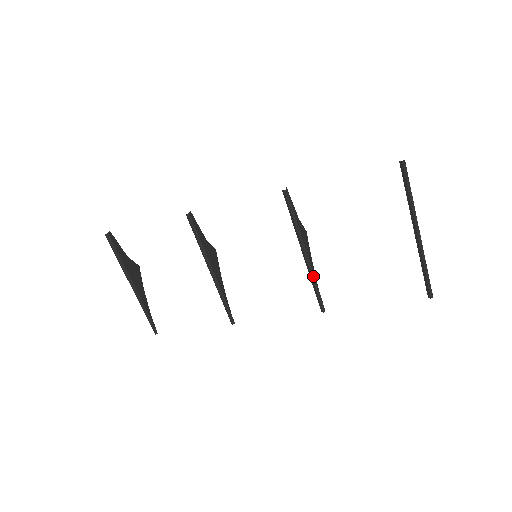
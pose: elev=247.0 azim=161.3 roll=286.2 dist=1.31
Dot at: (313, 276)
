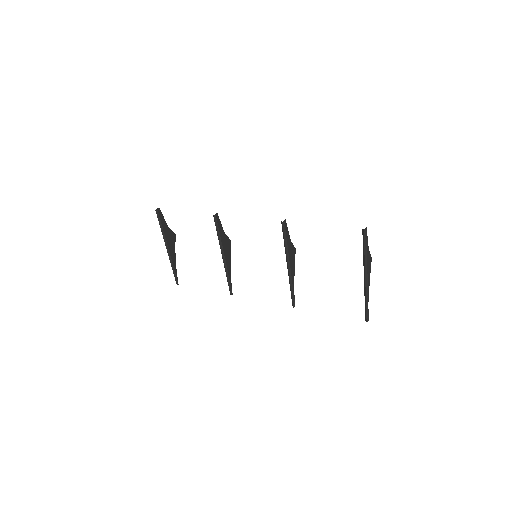
Dot at: (291, 282)
